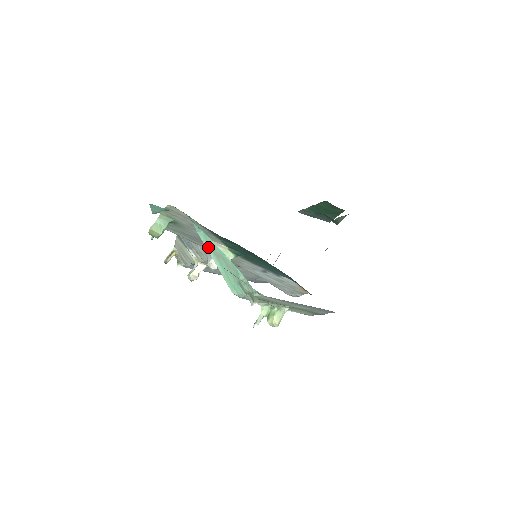
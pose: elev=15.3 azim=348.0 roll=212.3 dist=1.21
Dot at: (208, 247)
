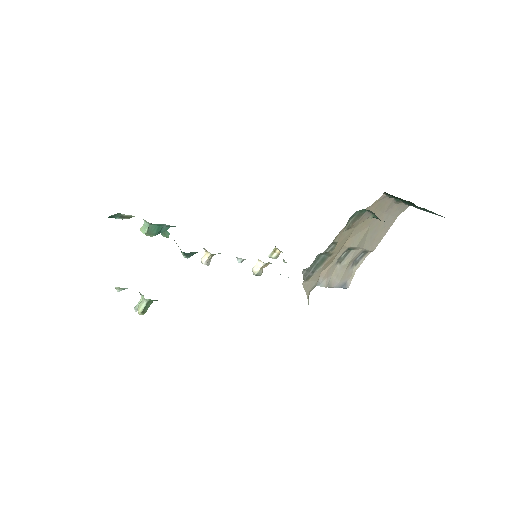
Dot at: occluded
